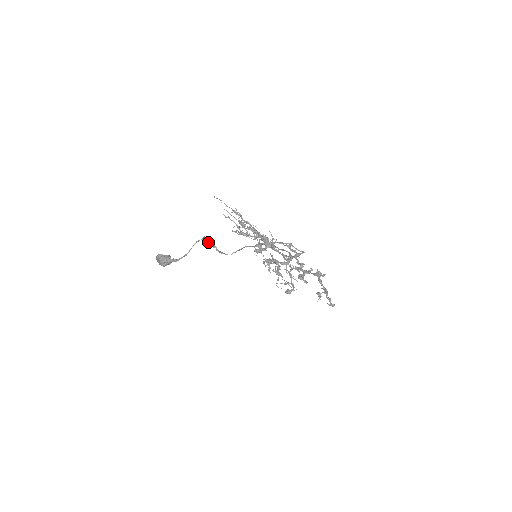
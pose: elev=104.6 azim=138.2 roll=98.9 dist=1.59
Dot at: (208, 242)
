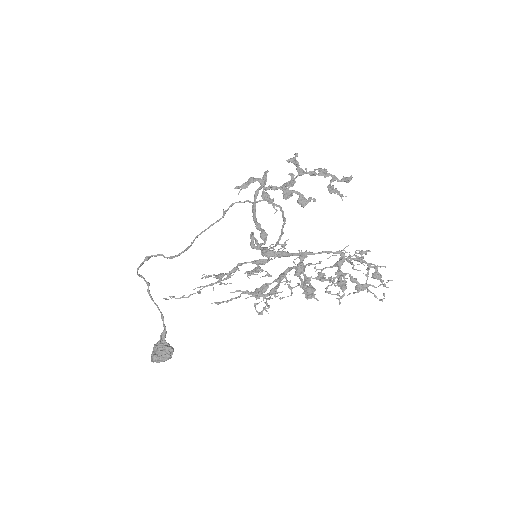
Dot at: (141, 265)
